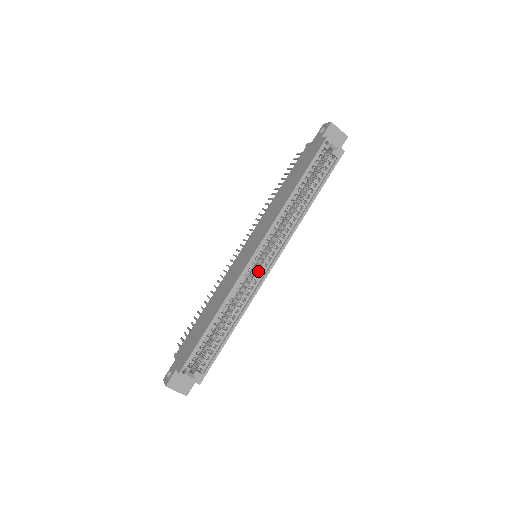
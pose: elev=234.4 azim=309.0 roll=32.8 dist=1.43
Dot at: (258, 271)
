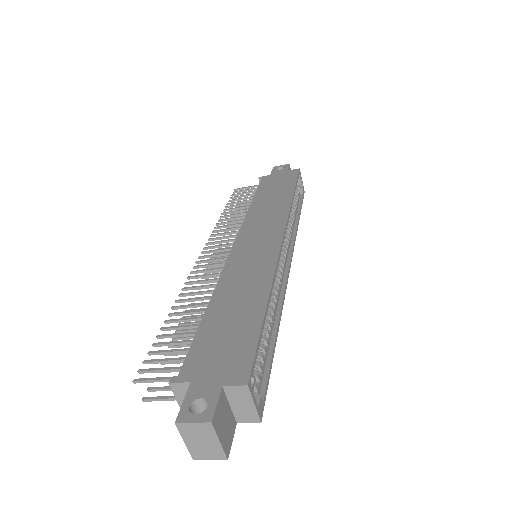
Dot at: (281, 265)
